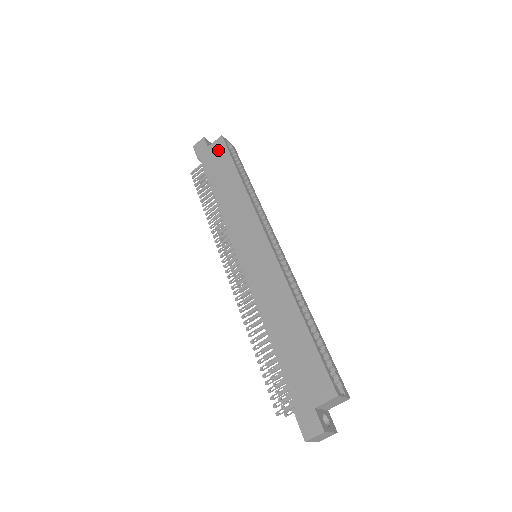
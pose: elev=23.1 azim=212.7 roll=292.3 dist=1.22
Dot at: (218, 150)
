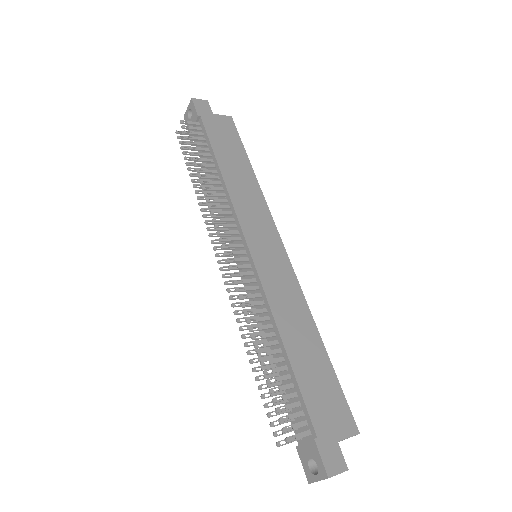
Dot at: (227, 126)
